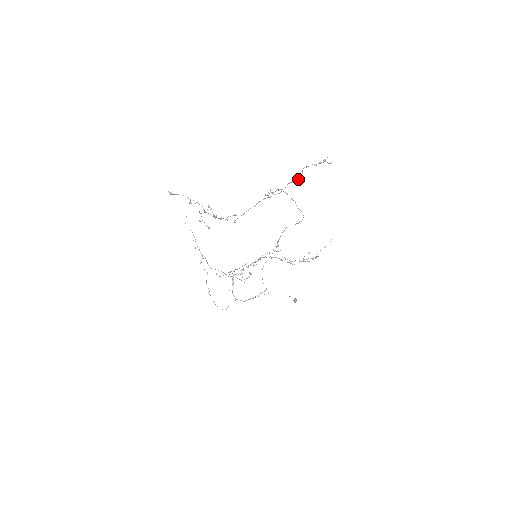
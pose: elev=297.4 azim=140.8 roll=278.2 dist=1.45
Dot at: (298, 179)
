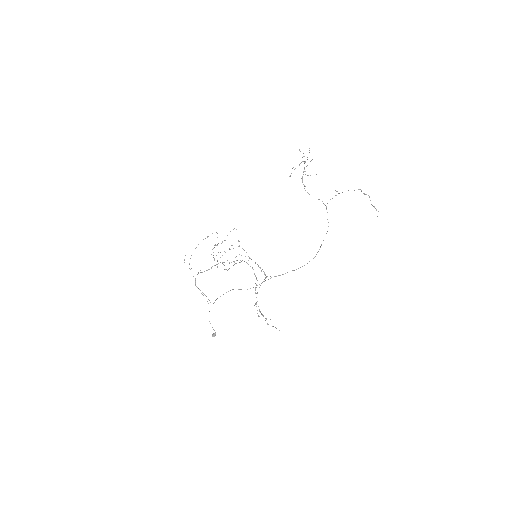
Dot at: occluded
